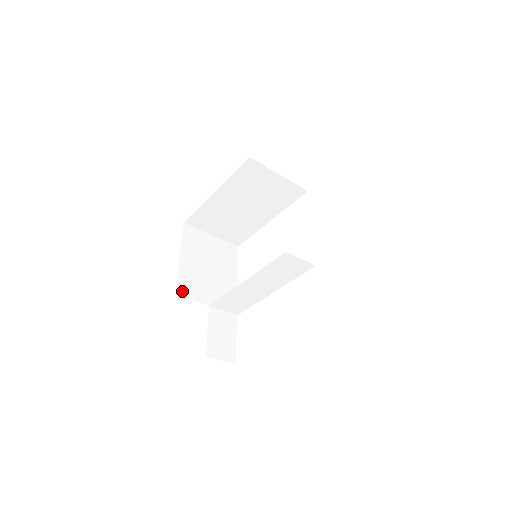
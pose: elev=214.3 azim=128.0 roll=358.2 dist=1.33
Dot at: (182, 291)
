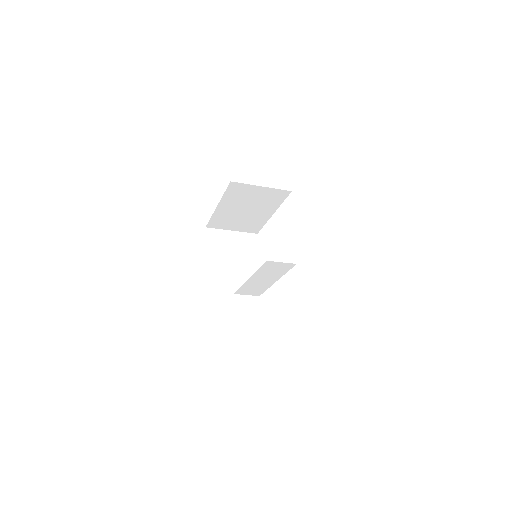
Dot at: (210, 288)
